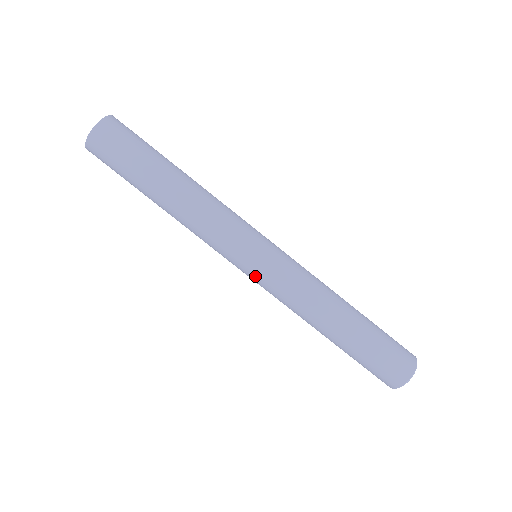
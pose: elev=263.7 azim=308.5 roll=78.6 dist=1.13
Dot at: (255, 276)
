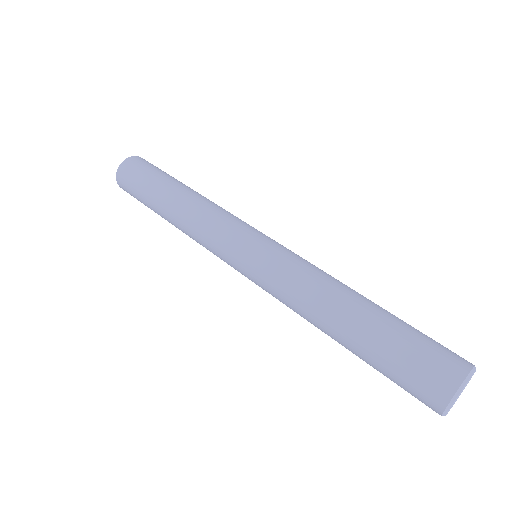
Dot at: (248, 270)
